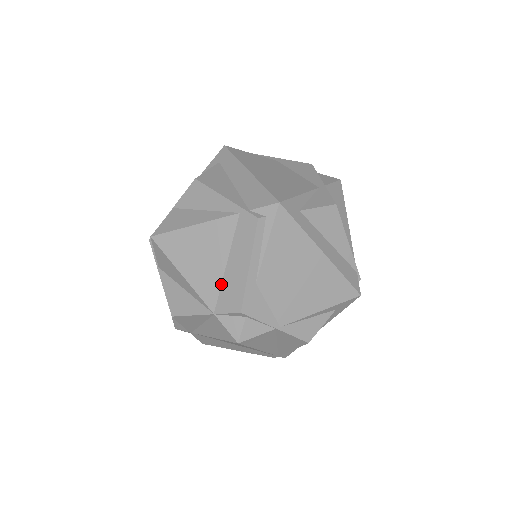
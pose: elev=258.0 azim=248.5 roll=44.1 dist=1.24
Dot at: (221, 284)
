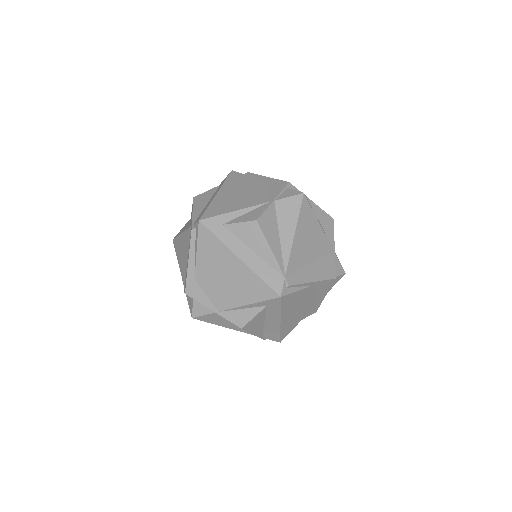
Dot at: occluded
